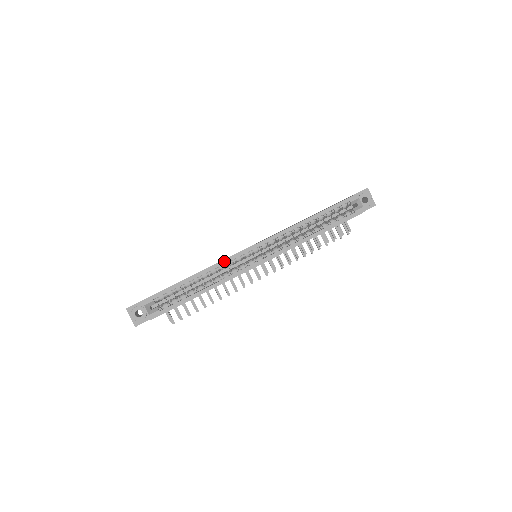
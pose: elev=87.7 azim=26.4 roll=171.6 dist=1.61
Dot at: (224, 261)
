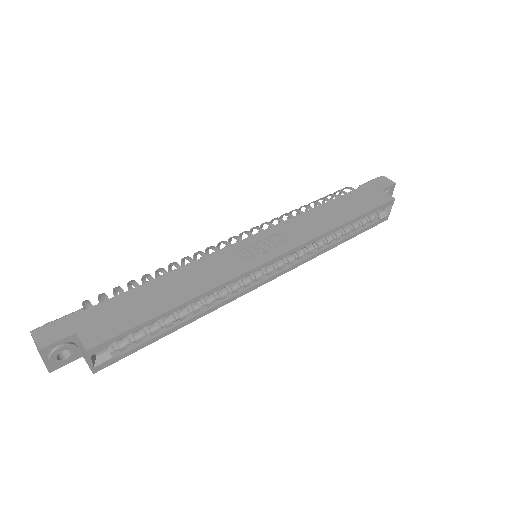
Dot at: (232, 280)
